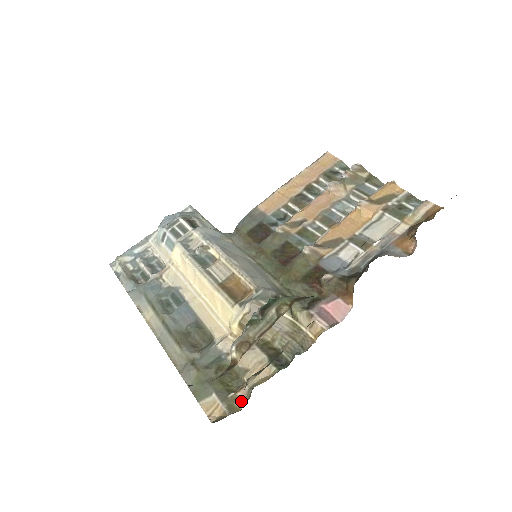
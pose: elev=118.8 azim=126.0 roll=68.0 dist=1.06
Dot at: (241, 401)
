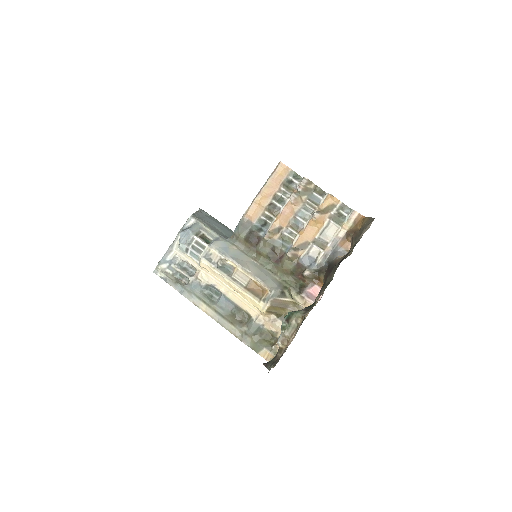
Dot at: occluded
